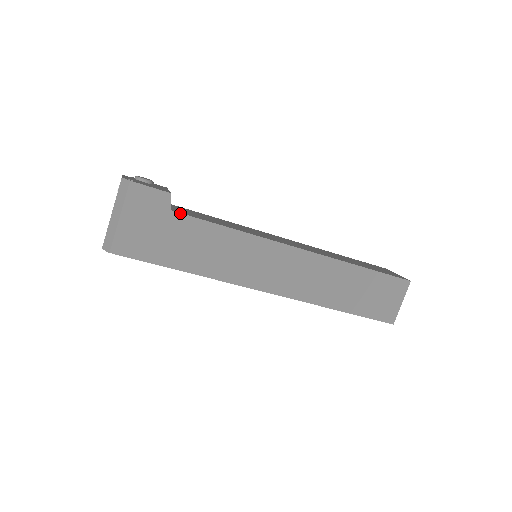
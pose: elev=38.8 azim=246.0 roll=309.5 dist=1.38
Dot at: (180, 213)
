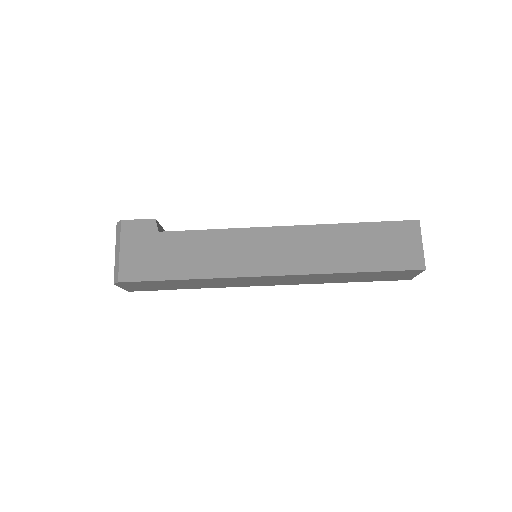
Dot at: (167, 231)
